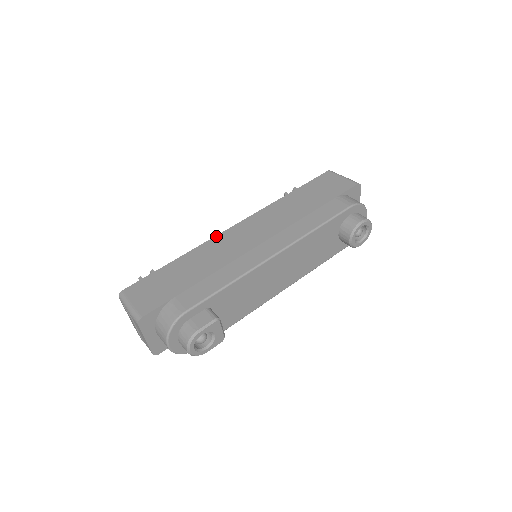
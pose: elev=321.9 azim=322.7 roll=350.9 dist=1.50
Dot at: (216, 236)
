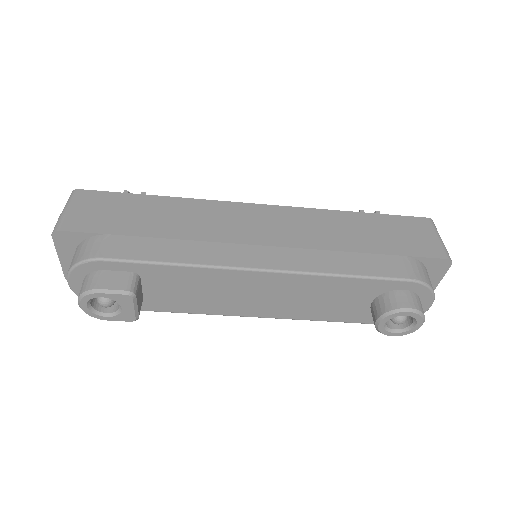
Dot at: (225, 201)
